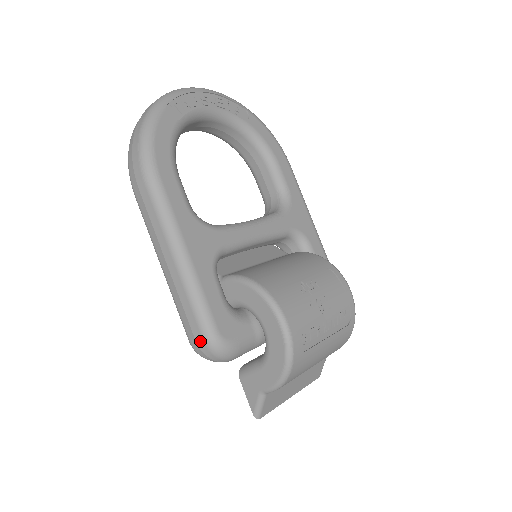
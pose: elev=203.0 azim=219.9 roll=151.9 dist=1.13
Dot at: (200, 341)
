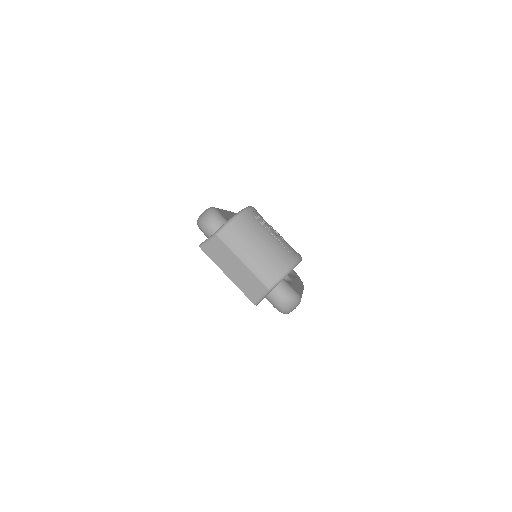
Dot at: occluded
